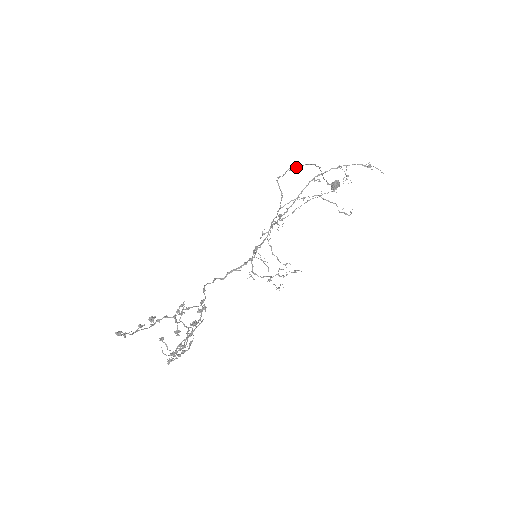
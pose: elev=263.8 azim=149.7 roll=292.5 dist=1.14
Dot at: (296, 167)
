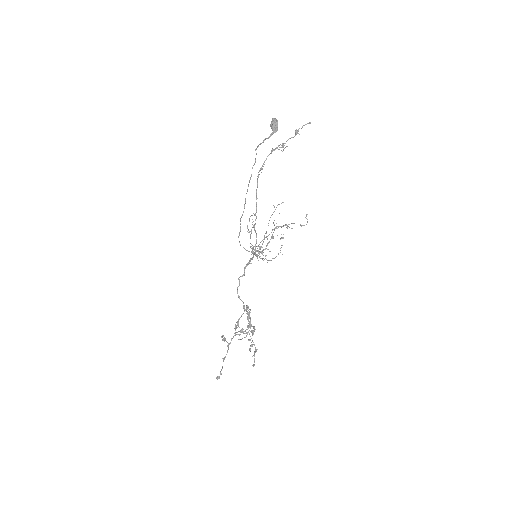
Dot at: occluded
